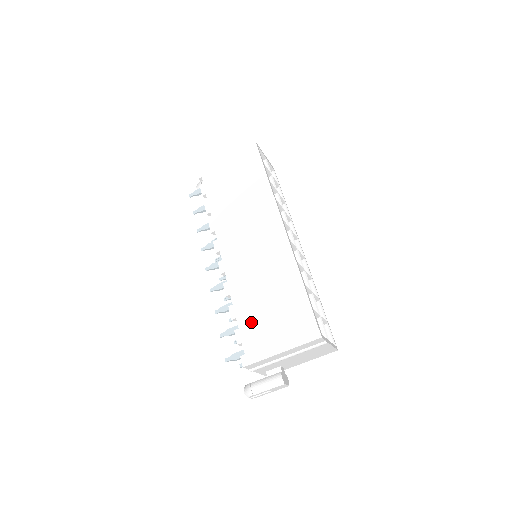
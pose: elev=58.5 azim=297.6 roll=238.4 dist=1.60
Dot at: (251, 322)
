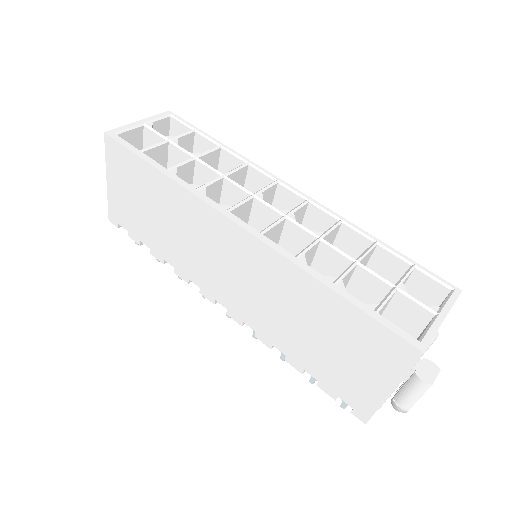
Dot at: (323, 369)
